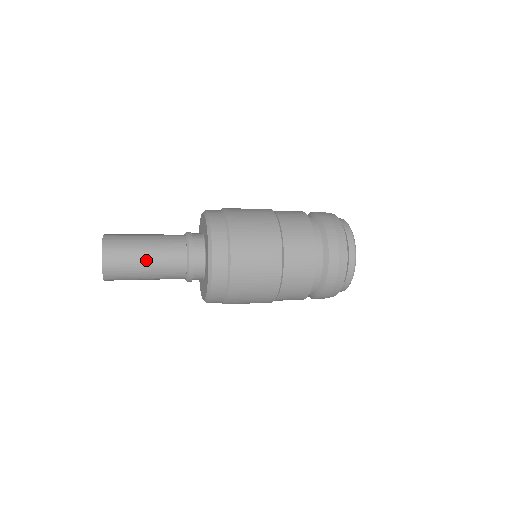
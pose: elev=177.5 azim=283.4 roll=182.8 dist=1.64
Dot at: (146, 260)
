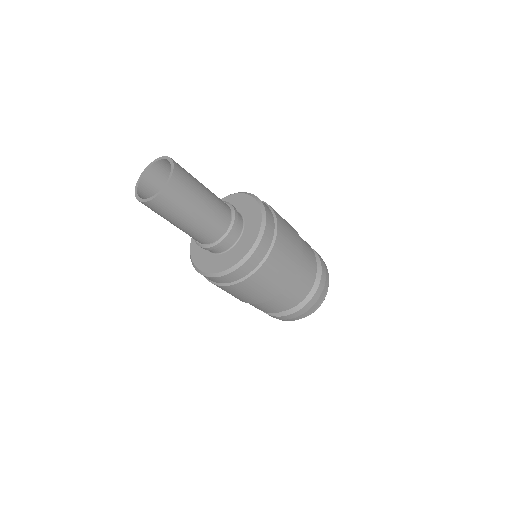
Dot at: (204, 199)
